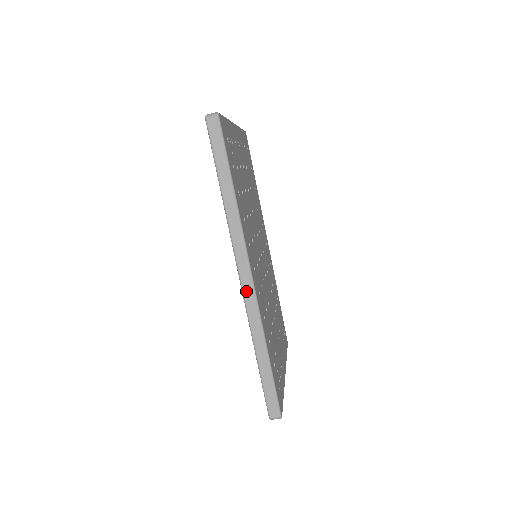
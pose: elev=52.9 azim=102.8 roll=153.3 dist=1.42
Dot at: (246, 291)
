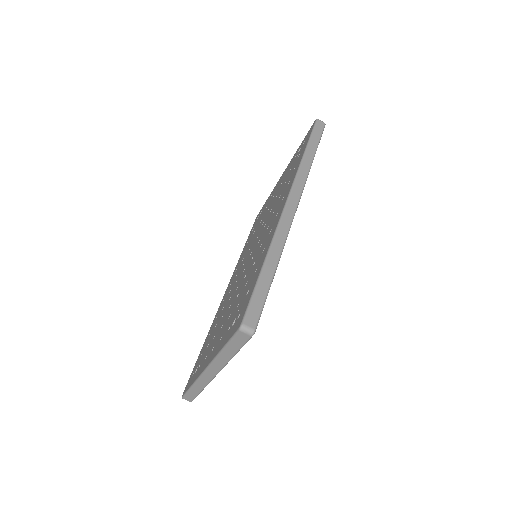
Dot at: (287, 211)
